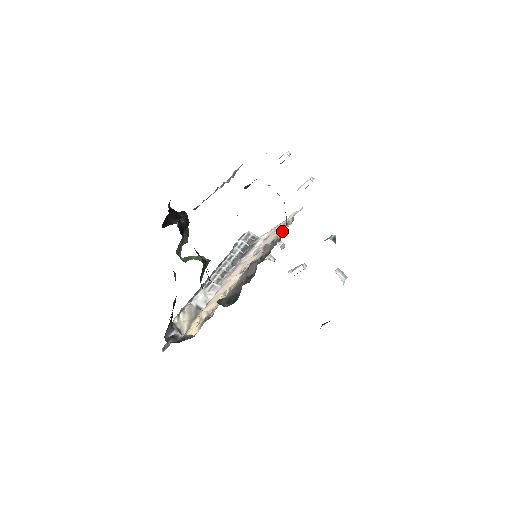
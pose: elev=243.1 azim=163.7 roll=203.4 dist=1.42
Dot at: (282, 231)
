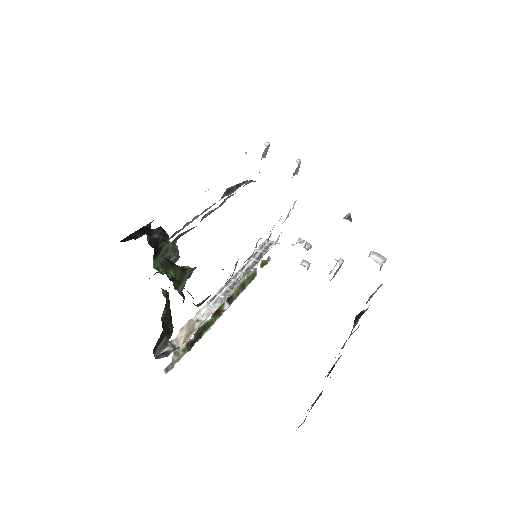
Dot at: occluded
